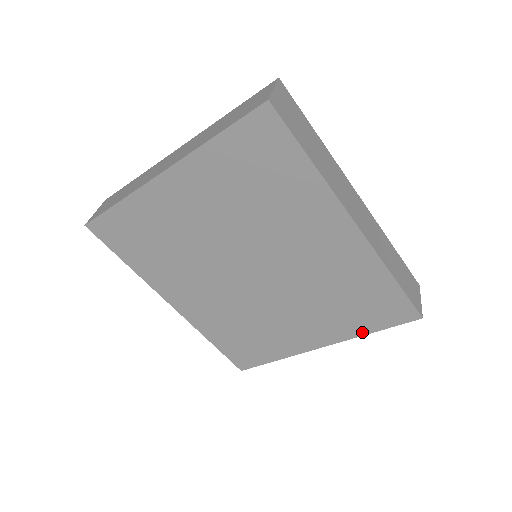
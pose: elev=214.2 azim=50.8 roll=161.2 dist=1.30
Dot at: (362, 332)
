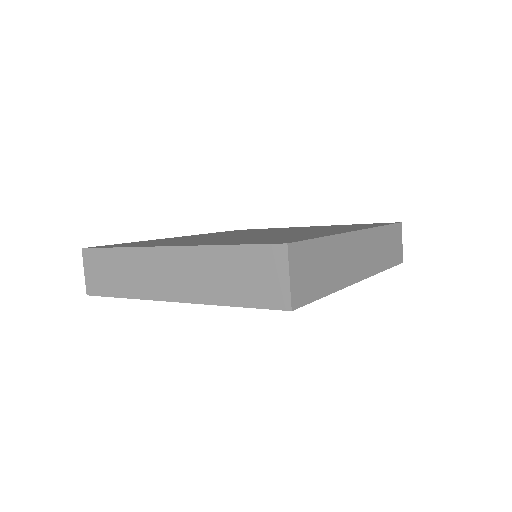
Dot at: occluded
